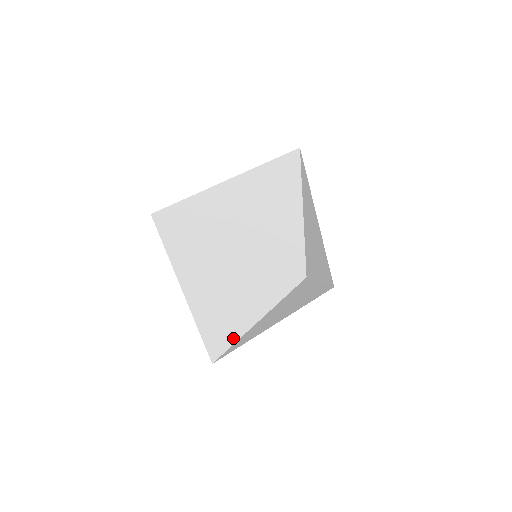
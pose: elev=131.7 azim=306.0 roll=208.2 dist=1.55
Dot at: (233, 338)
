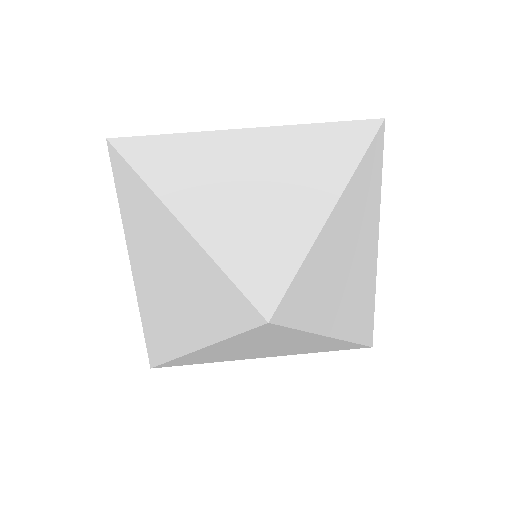
Dot at: (173, 352)
